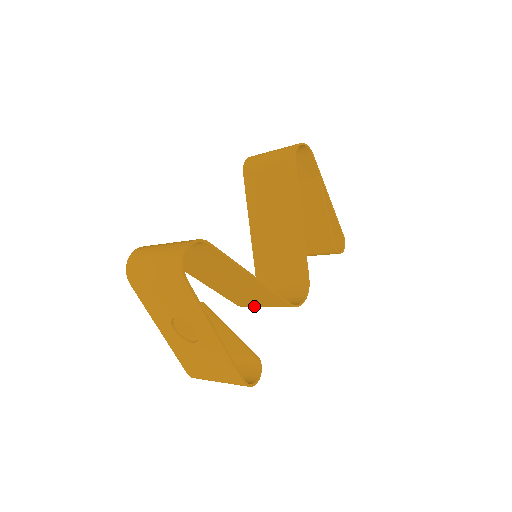
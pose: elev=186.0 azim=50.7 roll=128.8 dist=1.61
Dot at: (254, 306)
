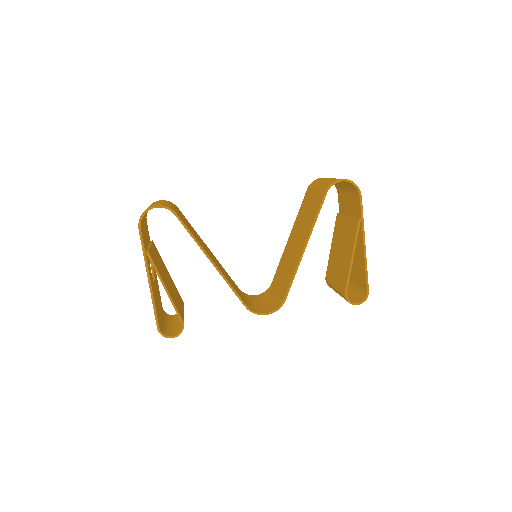
Dot at: occluded
